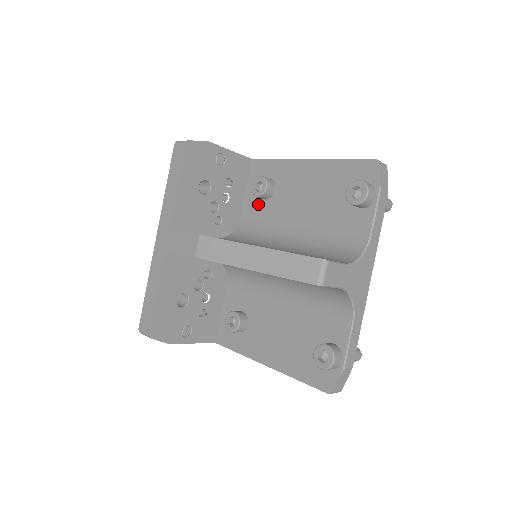
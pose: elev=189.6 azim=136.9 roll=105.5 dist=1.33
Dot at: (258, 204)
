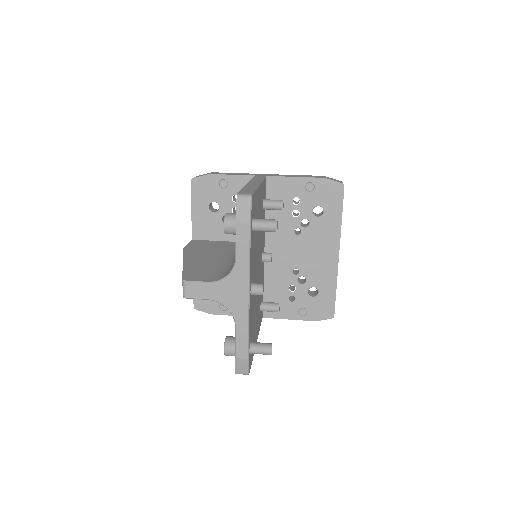
Dot at: occluded
